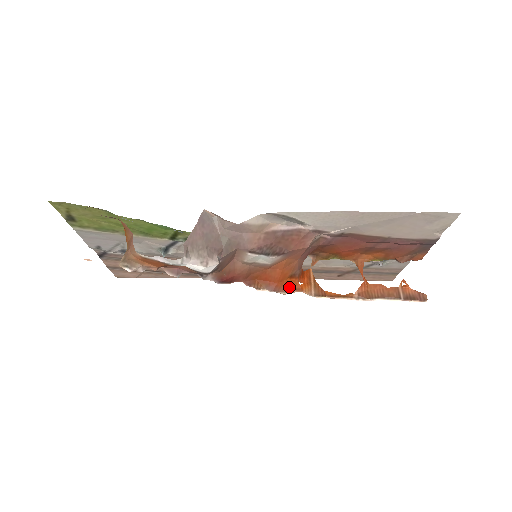
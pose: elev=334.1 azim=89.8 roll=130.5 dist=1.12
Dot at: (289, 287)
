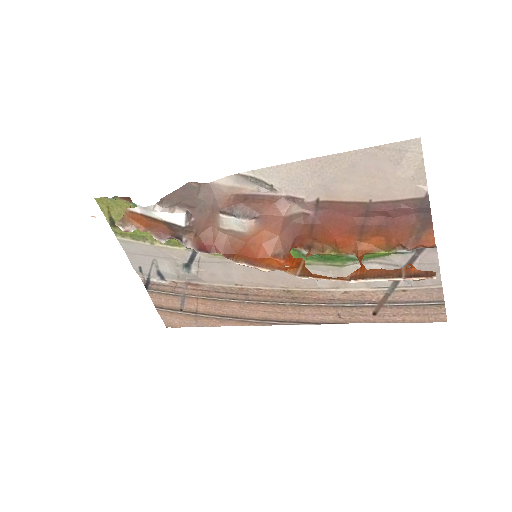
Dot at: (270, 264)
